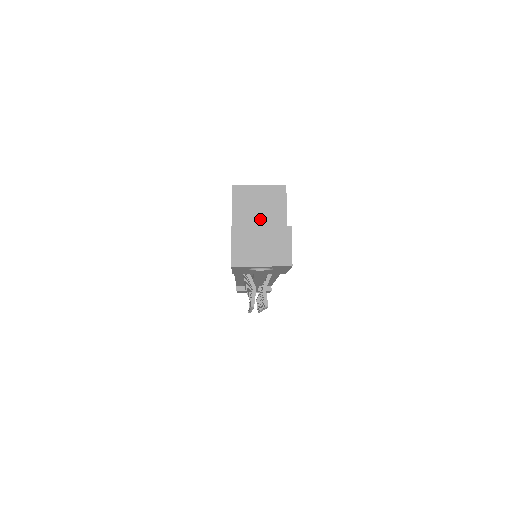
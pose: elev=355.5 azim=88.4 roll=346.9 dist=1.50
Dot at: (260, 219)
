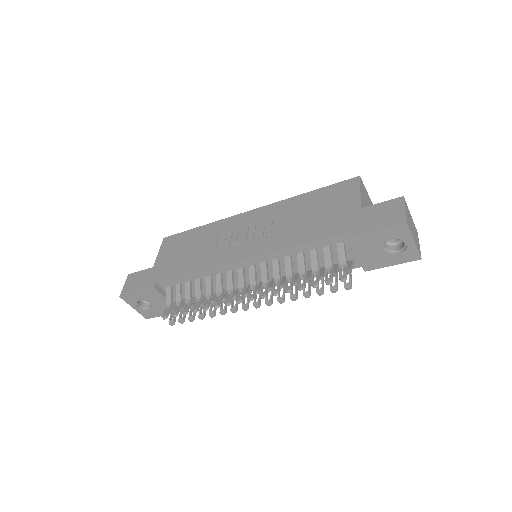
Dot at: occluded
